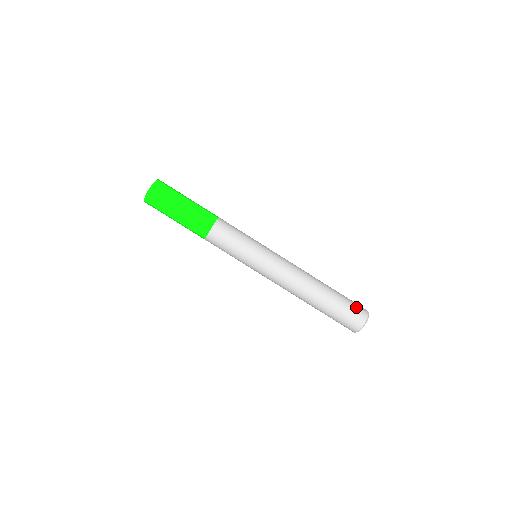
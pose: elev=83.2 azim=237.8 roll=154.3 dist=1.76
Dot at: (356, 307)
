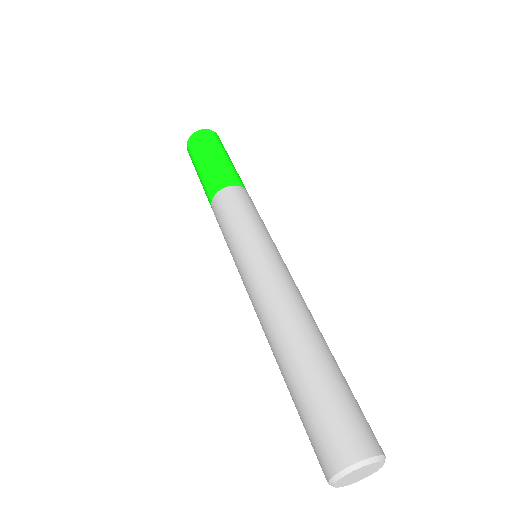
Dot at: (343, 425)
